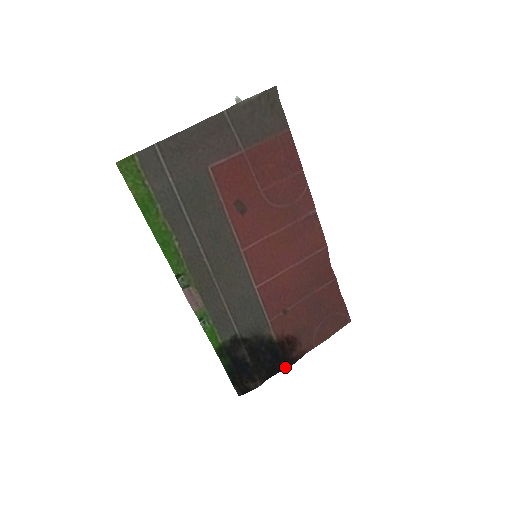
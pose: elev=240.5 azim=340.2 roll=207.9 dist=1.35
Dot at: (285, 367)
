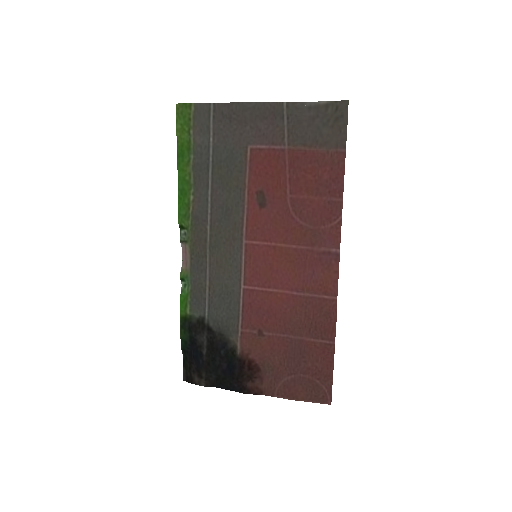
Dot at: (235, 389)
